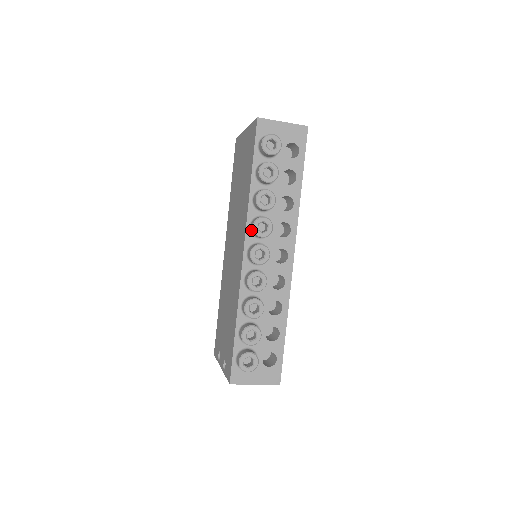
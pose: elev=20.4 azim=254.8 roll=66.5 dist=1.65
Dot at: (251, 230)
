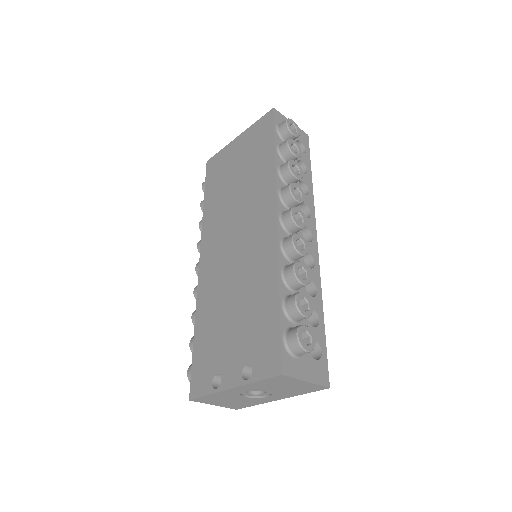
Dot at: (283, 195)
